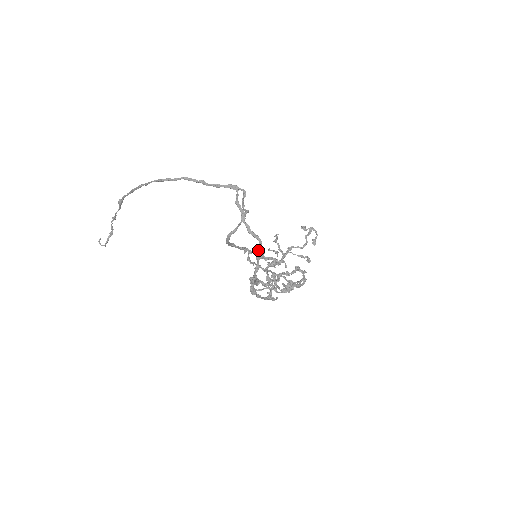
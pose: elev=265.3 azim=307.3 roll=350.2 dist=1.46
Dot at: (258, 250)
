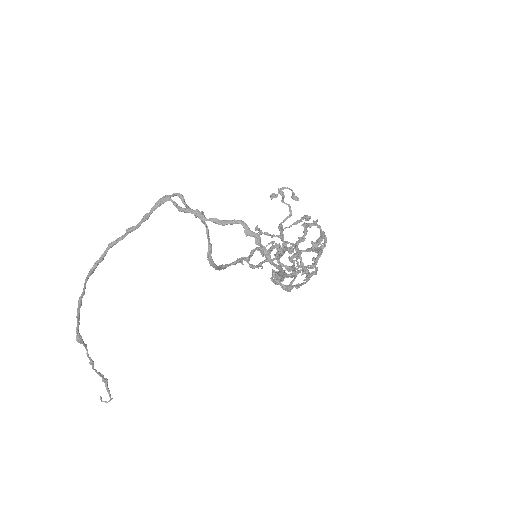
Dot at: (249, 234)
